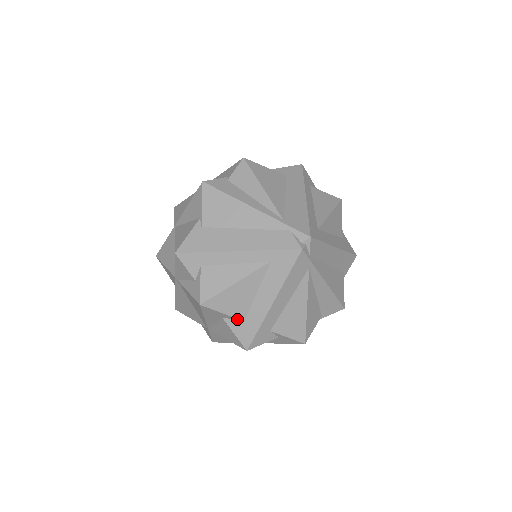
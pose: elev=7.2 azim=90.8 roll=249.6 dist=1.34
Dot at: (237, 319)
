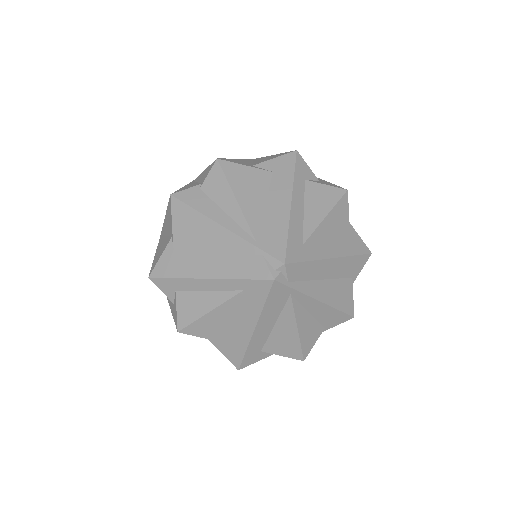
Dot at: (222, 342)
